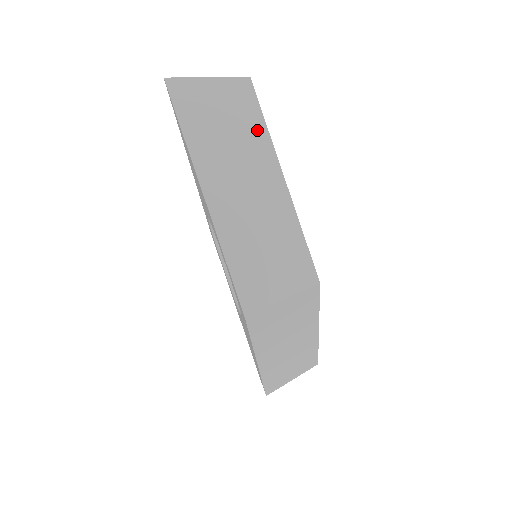
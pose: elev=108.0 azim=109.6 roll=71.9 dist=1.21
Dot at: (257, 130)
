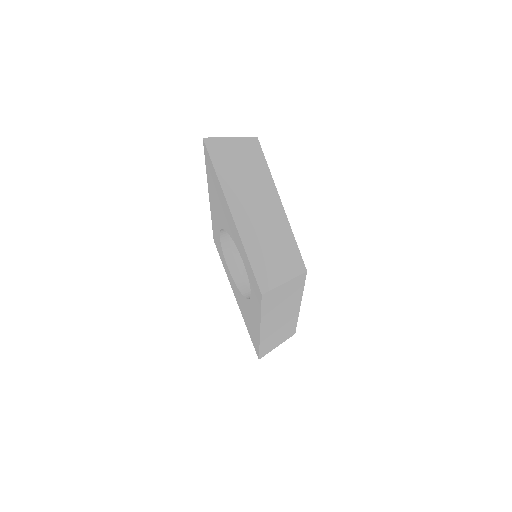
Dot at: (263, 172)
